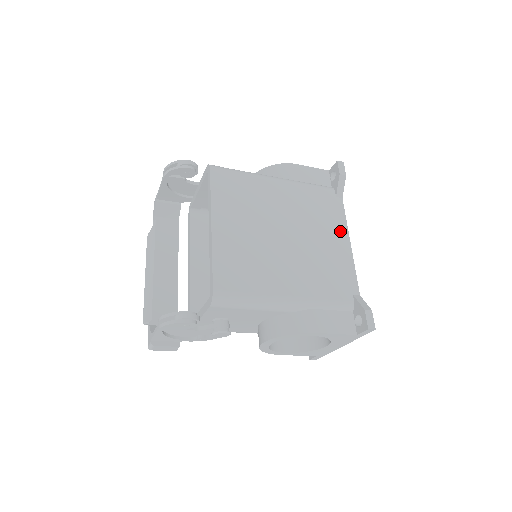
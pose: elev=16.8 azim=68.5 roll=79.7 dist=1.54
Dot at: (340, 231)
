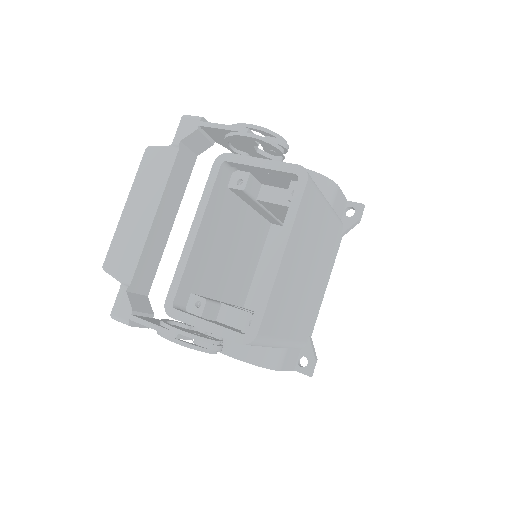
Dot at: (329, 272)
